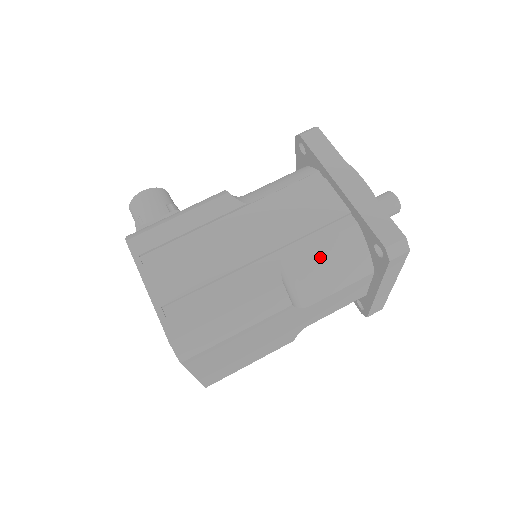
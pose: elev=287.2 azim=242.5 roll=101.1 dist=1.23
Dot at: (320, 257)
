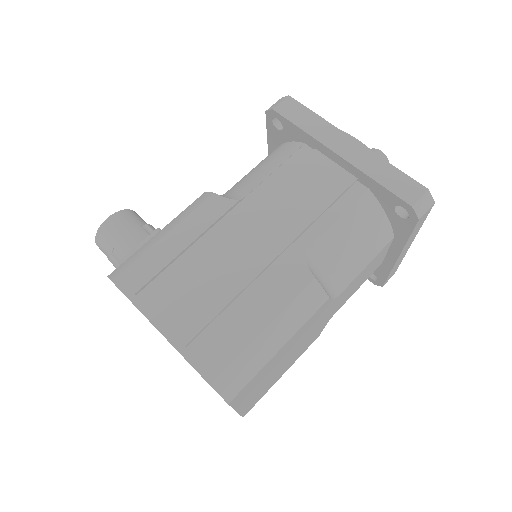
Dot at: (341, 236)
